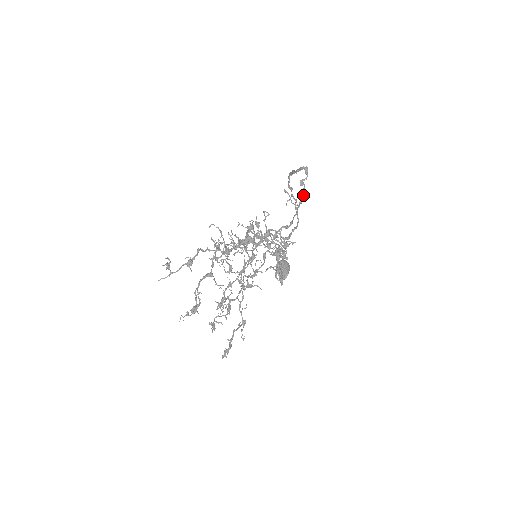
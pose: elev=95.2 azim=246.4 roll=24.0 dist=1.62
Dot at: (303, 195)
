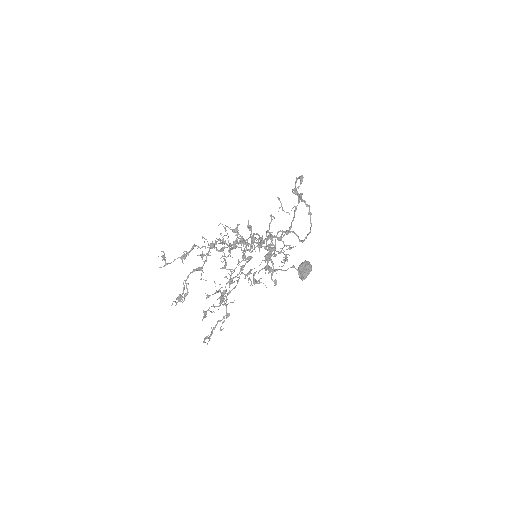
Dot at: (298, 203)
